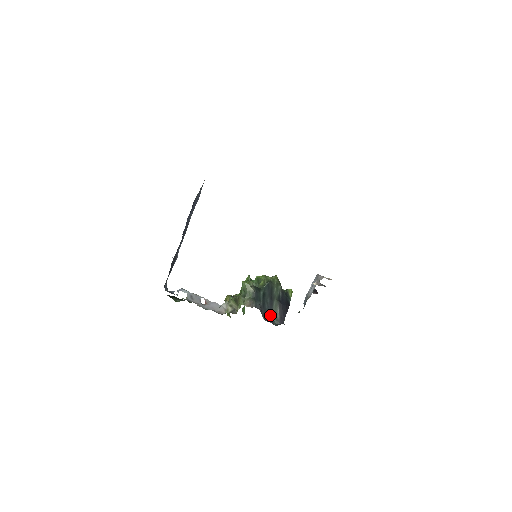
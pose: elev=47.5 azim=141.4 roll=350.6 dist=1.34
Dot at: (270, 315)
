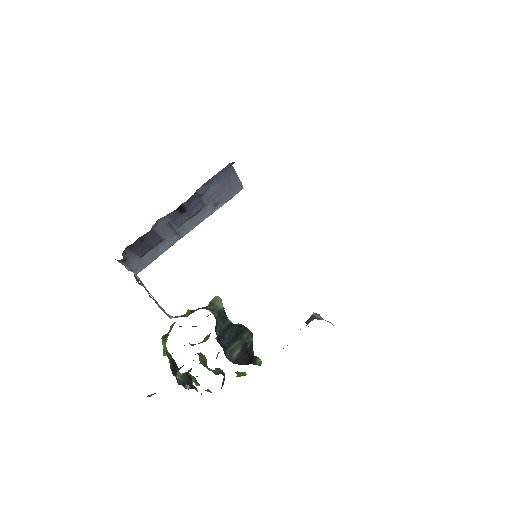
Dot at: (226, 345)
